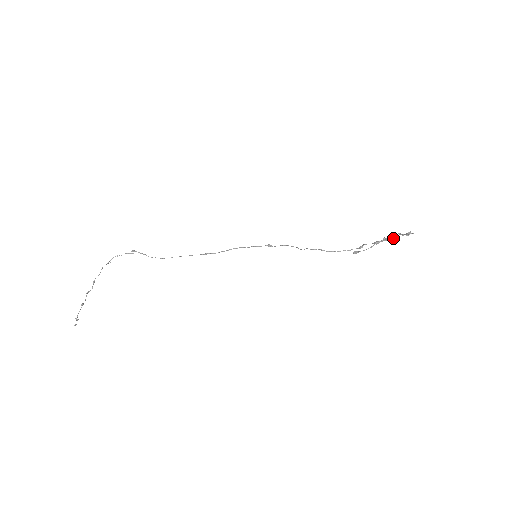
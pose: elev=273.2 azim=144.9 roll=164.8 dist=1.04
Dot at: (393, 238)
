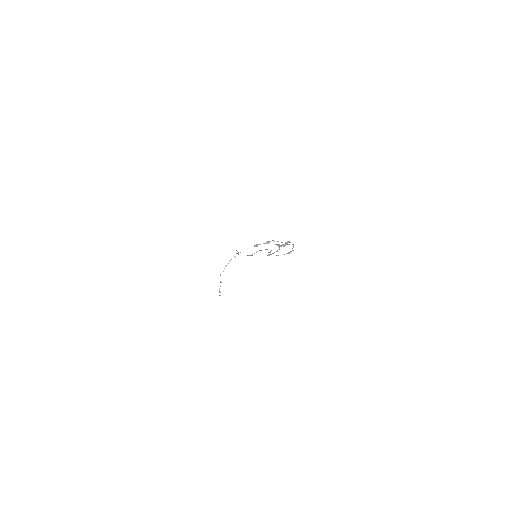
Dot at: (264, 243)
